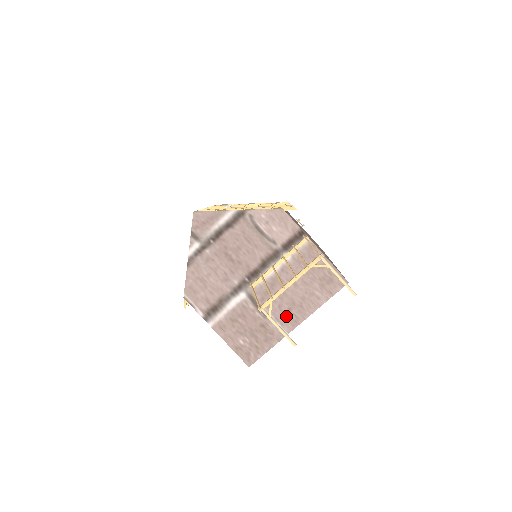
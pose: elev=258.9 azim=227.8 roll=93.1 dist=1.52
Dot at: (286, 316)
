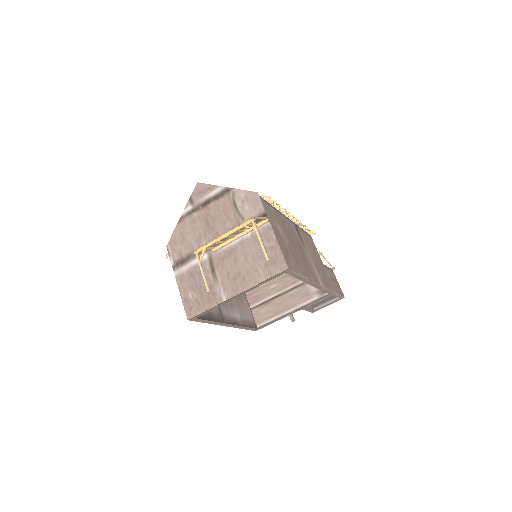
Dot at: (230, 284)
